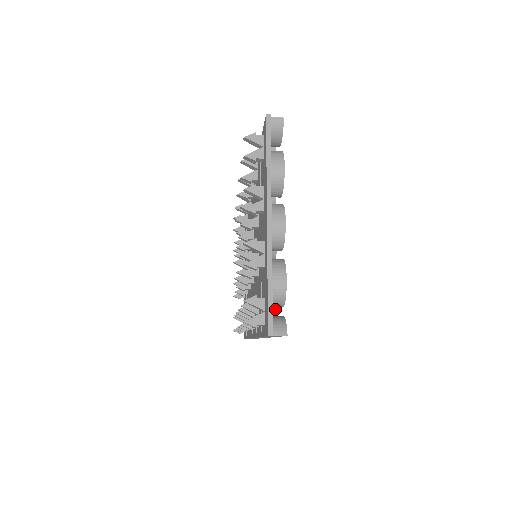
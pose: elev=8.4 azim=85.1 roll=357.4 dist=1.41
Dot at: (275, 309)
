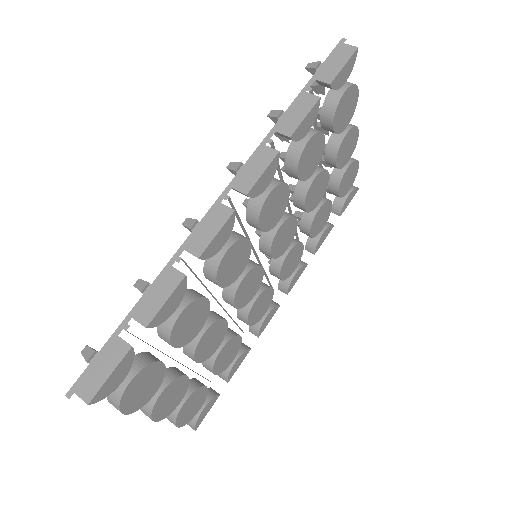
Dot at: (228, 365)
